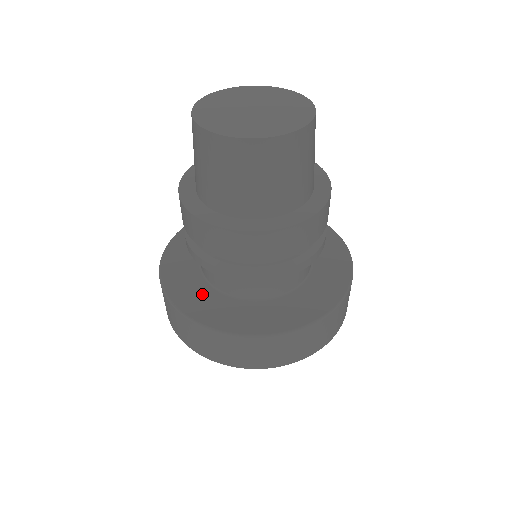
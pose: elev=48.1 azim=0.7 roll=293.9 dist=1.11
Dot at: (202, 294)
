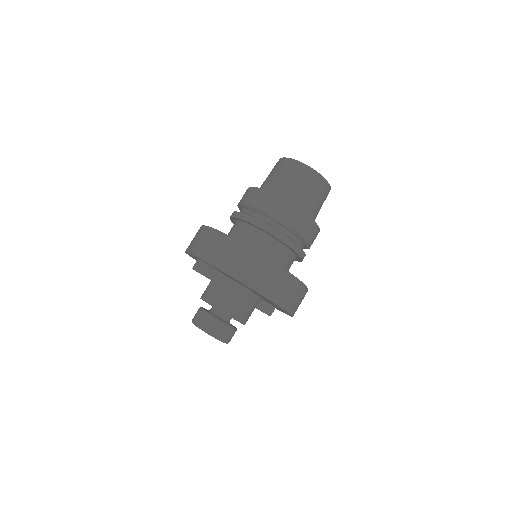
Dot at: occluded
